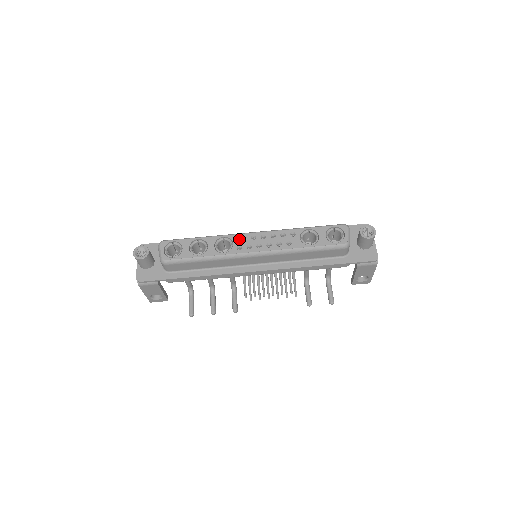
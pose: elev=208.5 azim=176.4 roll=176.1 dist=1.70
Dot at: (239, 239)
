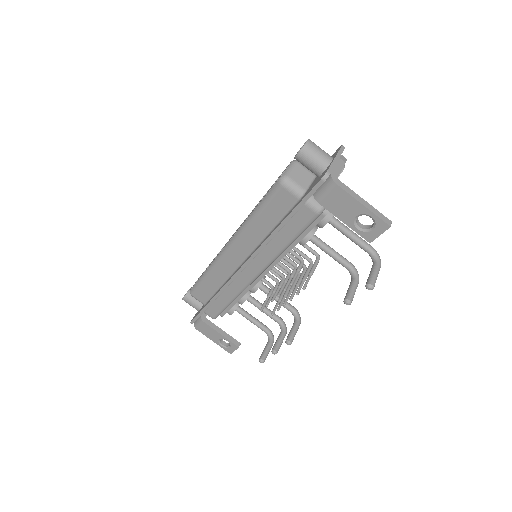
Dot at: occluded
